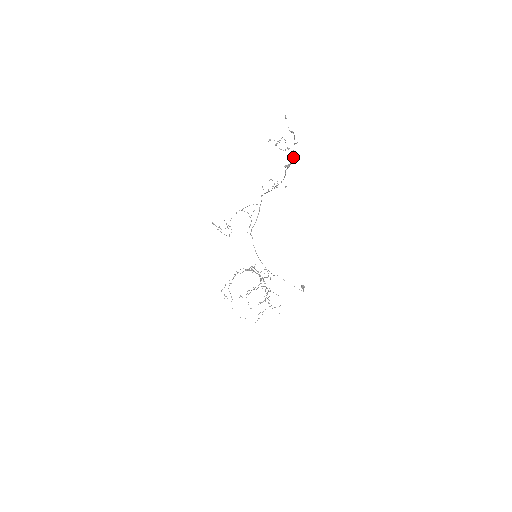
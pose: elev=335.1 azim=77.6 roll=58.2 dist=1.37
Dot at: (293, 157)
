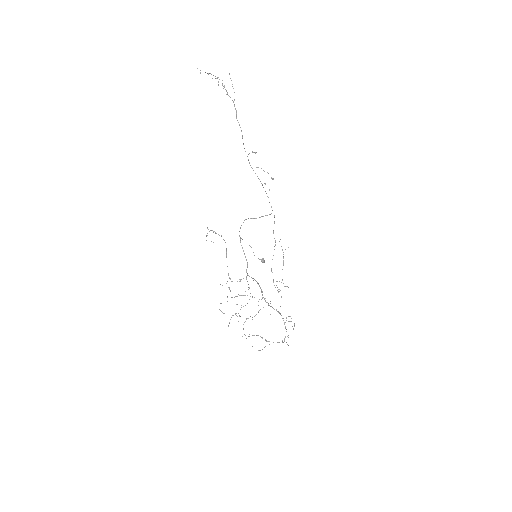
Dot at: occluded
